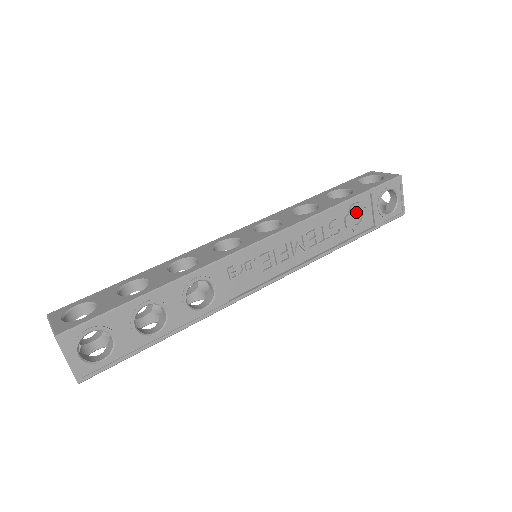
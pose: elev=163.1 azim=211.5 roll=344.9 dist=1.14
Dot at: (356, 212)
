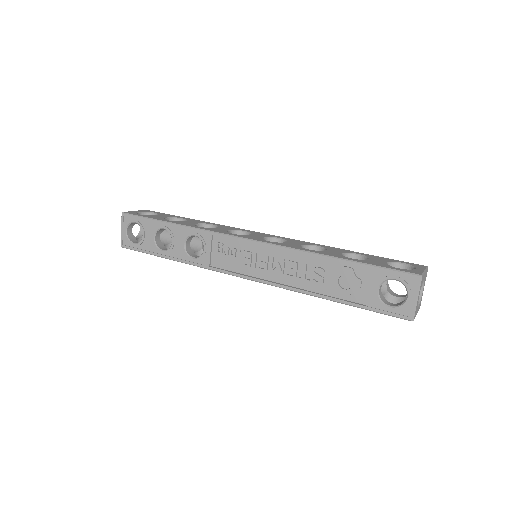
Dot at: (349, 277)
